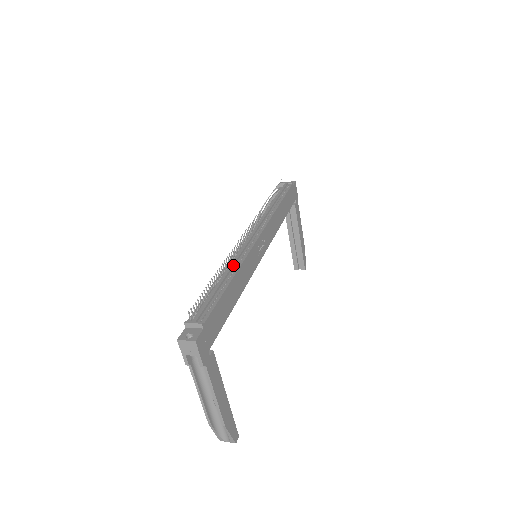
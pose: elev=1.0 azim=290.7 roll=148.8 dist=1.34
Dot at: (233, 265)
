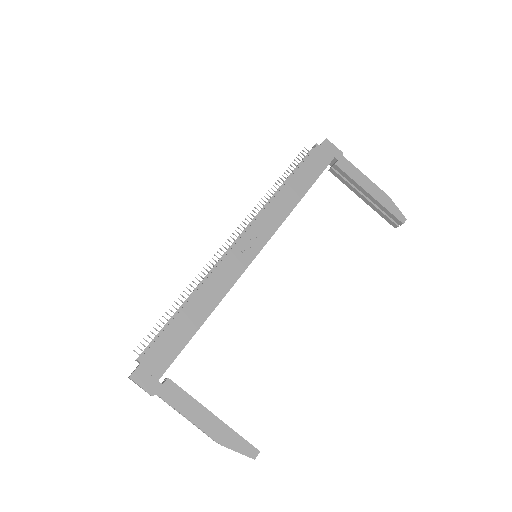
Dot at: (199, 284)
